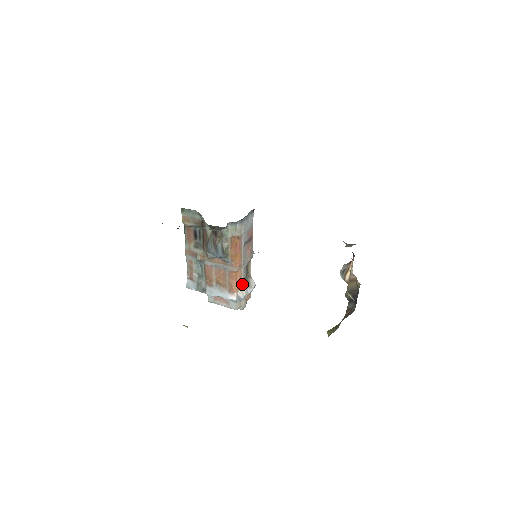
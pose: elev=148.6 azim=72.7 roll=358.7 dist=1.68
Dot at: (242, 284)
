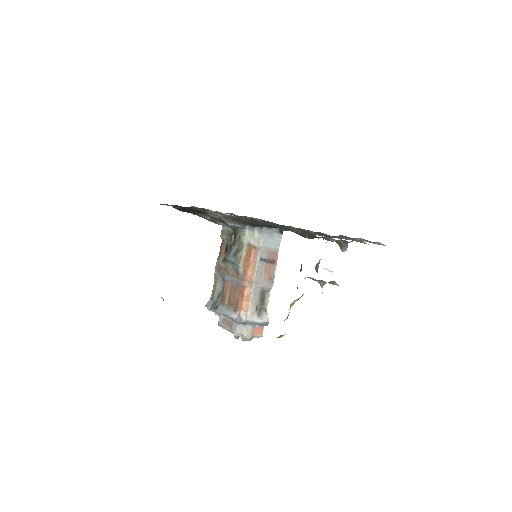
Dot at: (249, 306)
